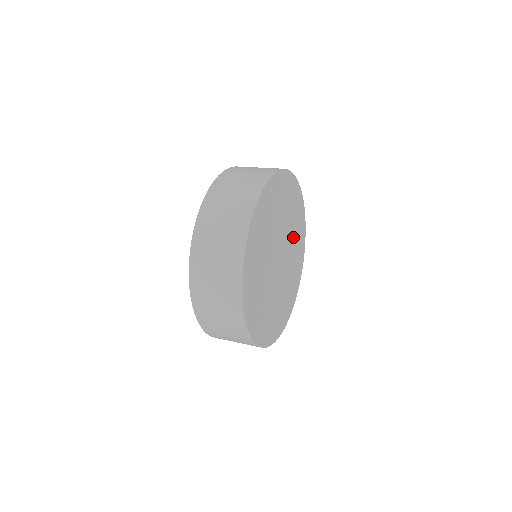
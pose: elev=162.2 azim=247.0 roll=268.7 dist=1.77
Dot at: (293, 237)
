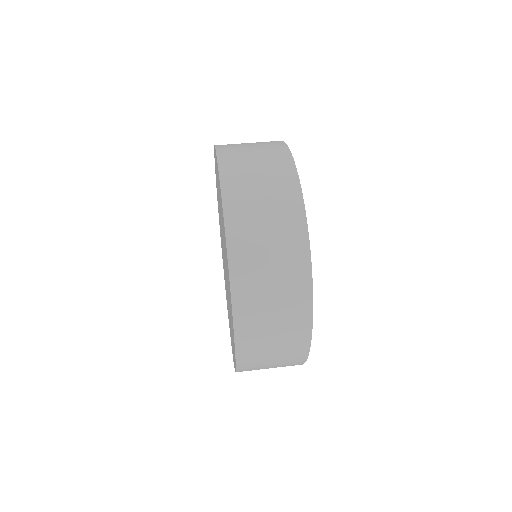
Dot at: occluded
